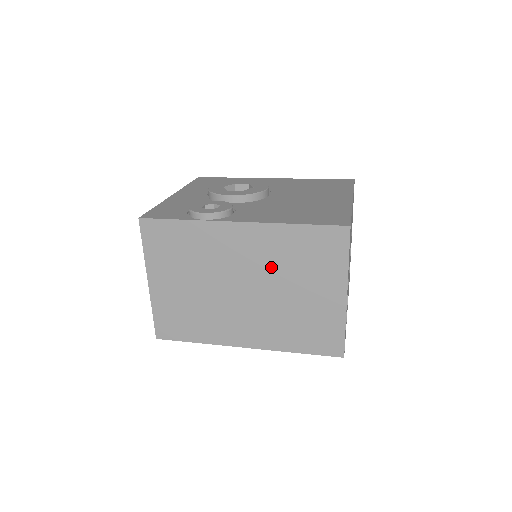
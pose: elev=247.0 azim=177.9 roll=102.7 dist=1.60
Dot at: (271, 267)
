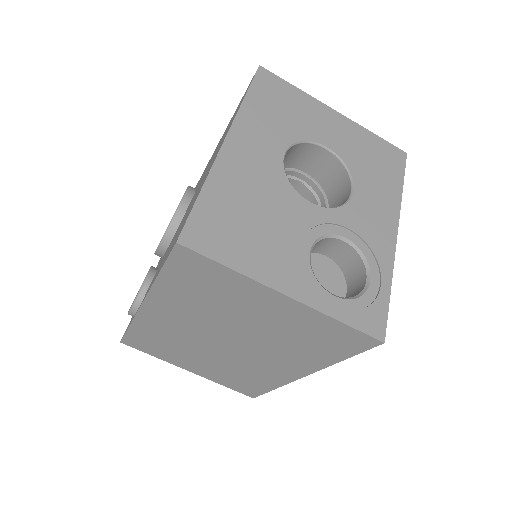
Dot at: (208, 317)
